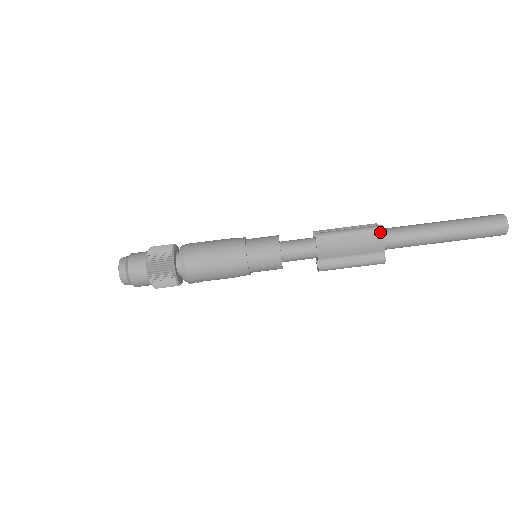
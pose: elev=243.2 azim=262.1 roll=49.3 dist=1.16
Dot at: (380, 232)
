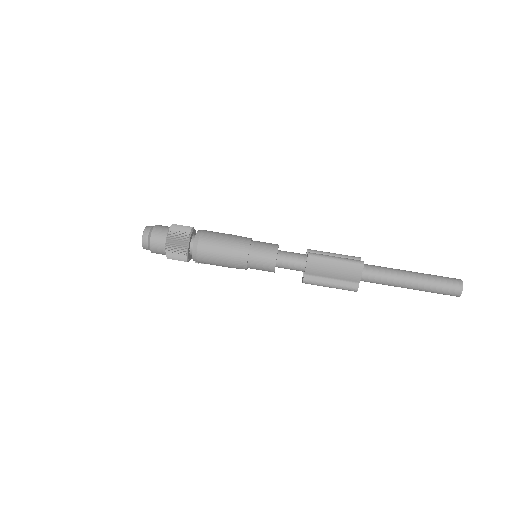
Dot at: (360, 267)
